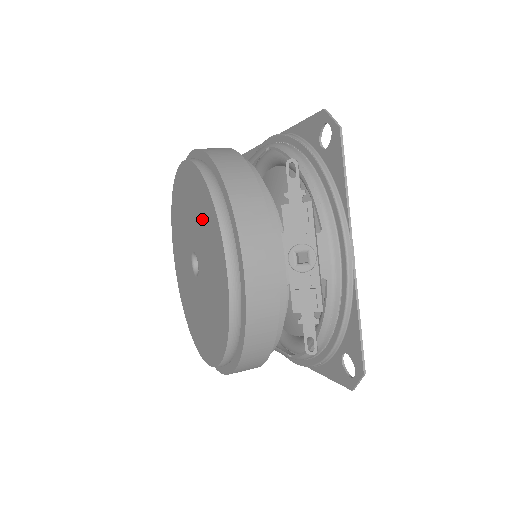
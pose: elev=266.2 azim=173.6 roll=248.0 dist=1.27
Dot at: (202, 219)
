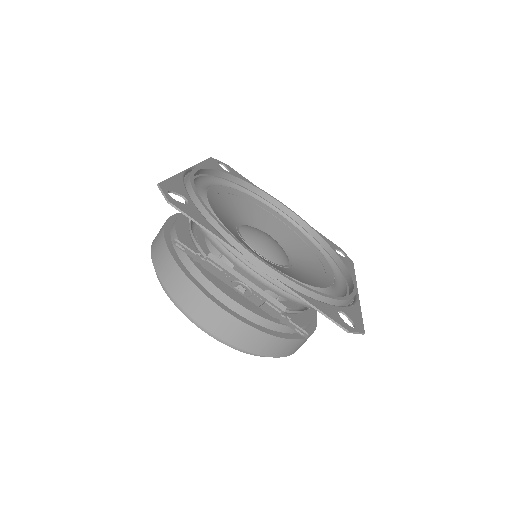
Dot at: occluded
